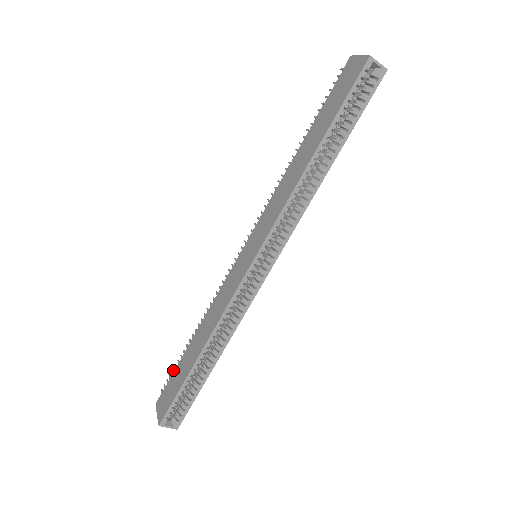
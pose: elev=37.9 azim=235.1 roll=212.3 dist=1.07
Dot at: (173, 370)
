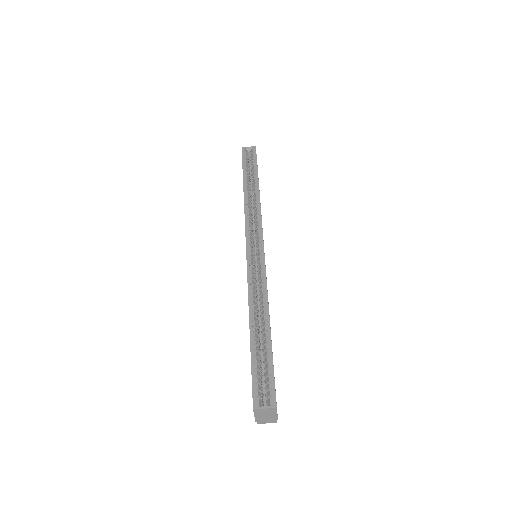
Dot at: occluded
